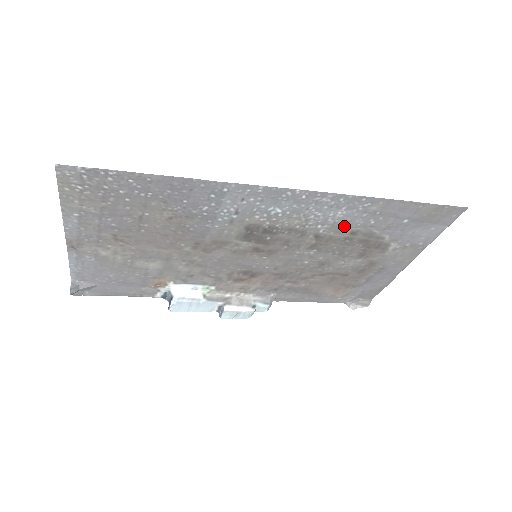
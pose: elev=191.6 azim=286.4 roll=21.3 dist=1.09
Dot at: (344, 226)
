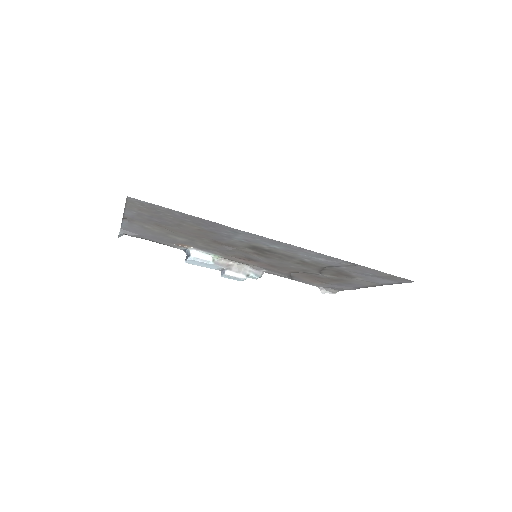
Dot at: (323, 263)
